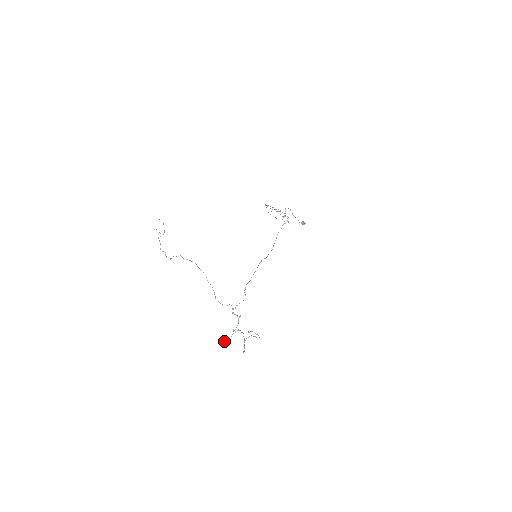
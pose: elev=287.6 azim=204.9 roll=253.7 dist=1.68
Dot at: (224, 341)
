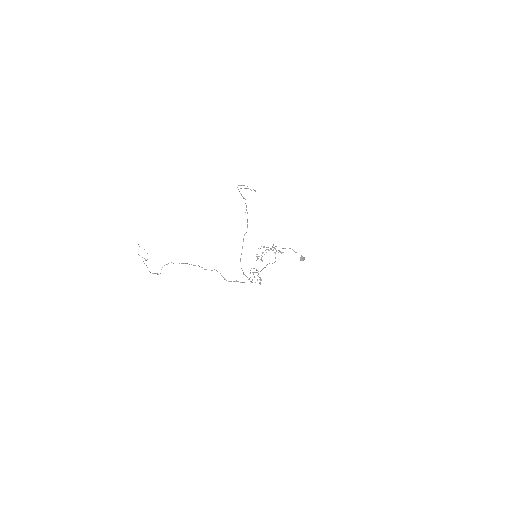
Dot at: occluded
